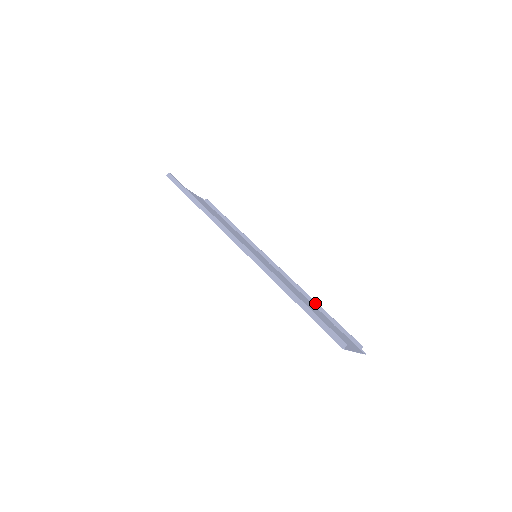
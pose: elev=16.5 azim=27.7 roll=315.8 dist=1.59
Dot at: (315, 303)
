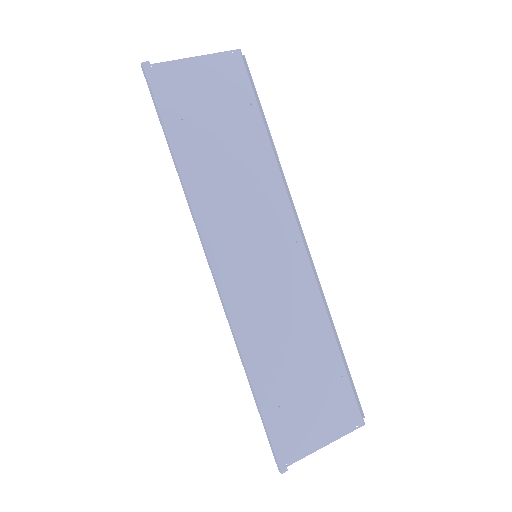
Dot at: (334, 331)
